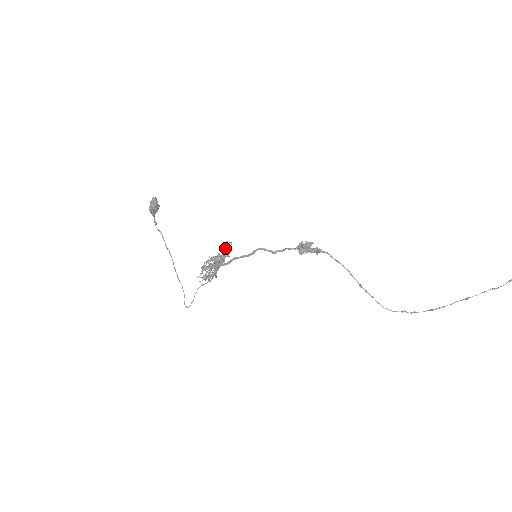
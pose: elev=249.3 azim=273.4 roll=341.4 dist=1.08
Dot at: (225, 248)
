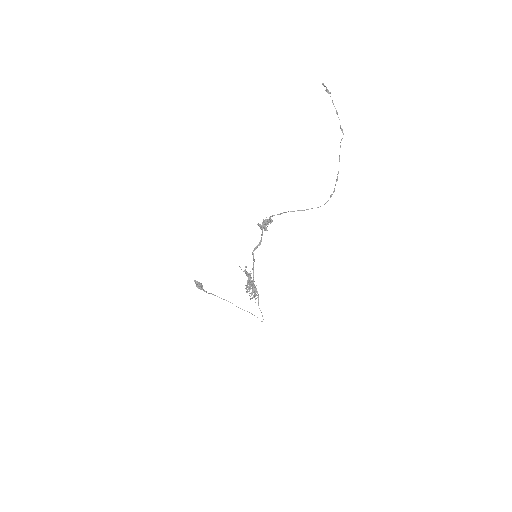
Dot at: (245, 271)
